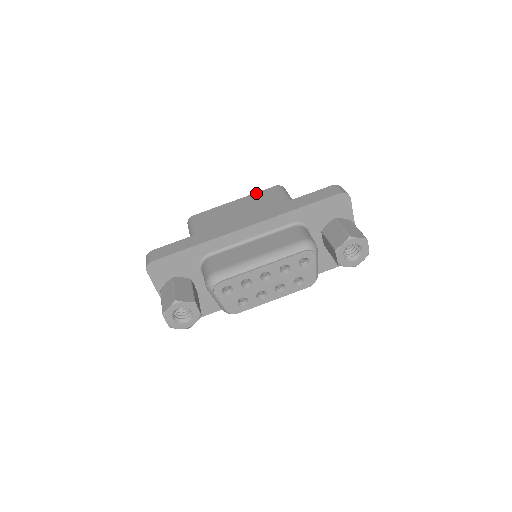
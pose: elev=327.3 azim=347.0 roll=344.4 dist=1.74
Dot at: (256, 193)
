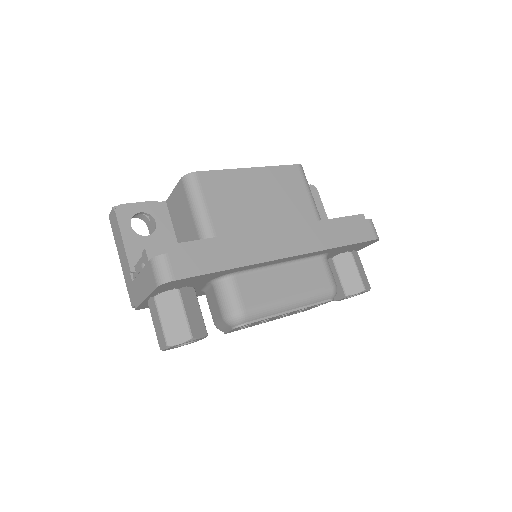
Dot at: (276, 167)
